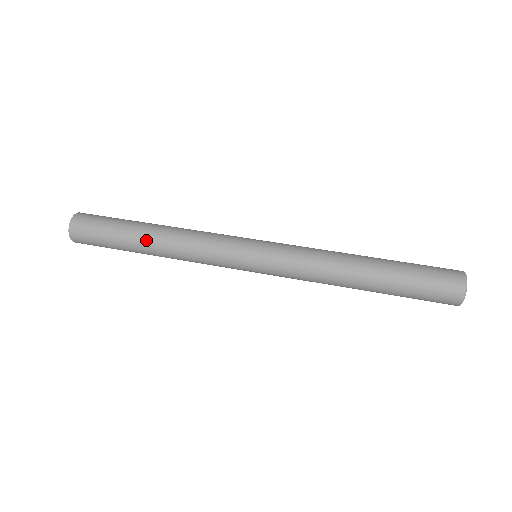
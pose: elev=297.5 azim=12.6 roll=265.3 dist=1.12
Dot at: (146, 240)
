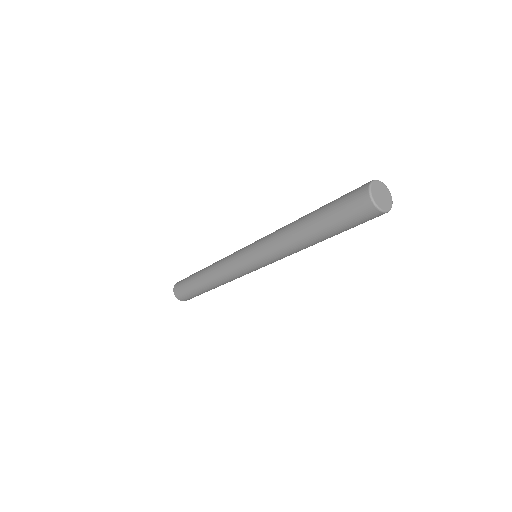
Dot at: (202, 282)
